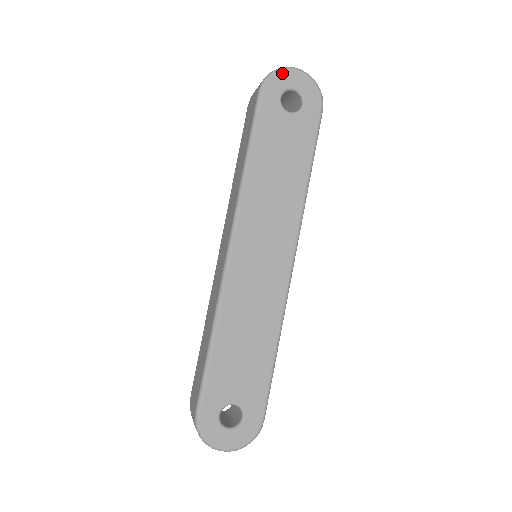
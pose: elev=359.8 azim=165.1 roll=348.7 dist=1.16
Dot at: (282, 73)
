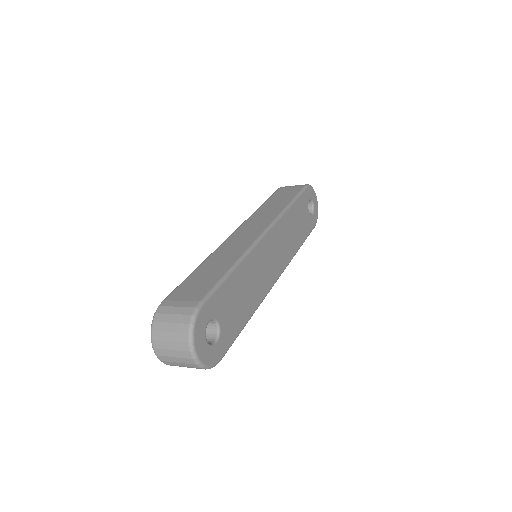
Dot at: (314, 192)
